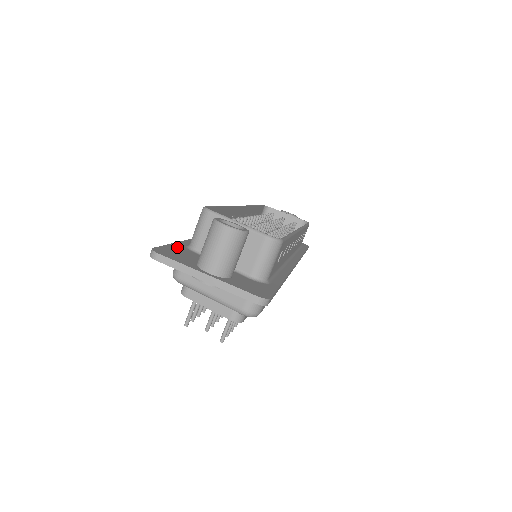
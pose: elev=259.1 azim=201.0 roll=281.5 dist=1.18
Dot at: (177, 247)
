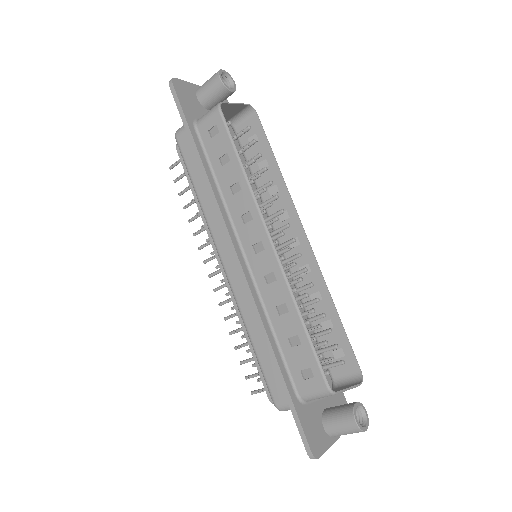
Dot at: (303, 417)
